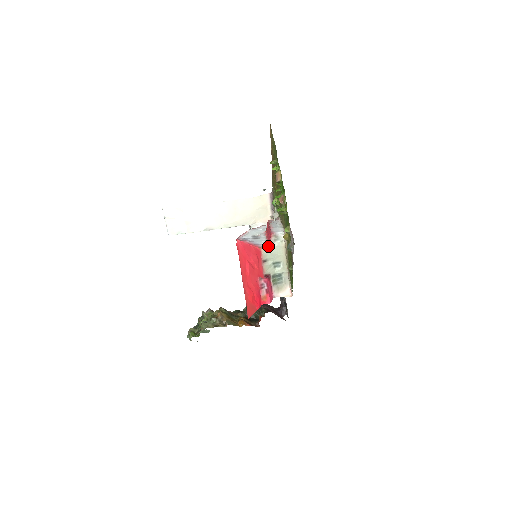
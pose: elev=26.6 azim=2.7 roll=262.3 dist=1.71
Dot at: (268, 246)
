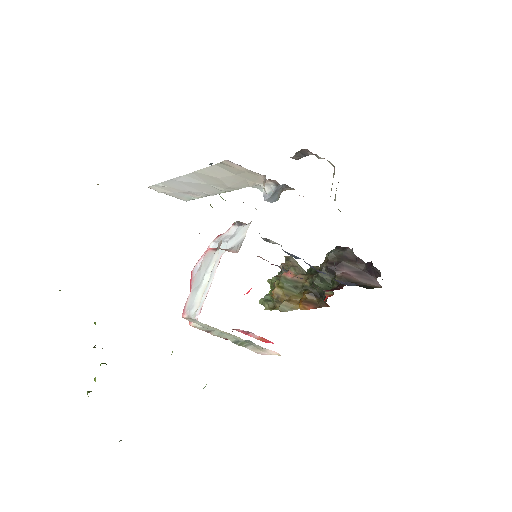
Dot at: occluded
